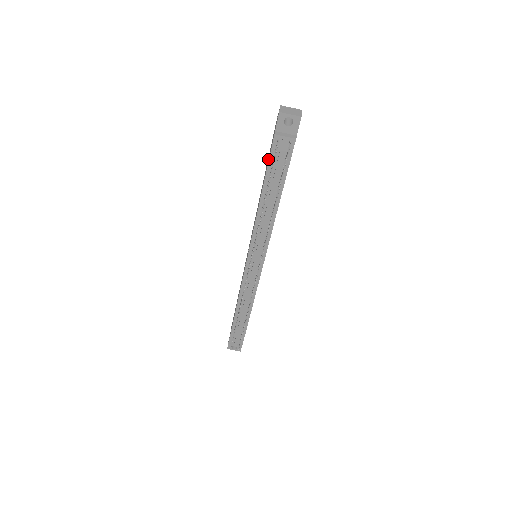
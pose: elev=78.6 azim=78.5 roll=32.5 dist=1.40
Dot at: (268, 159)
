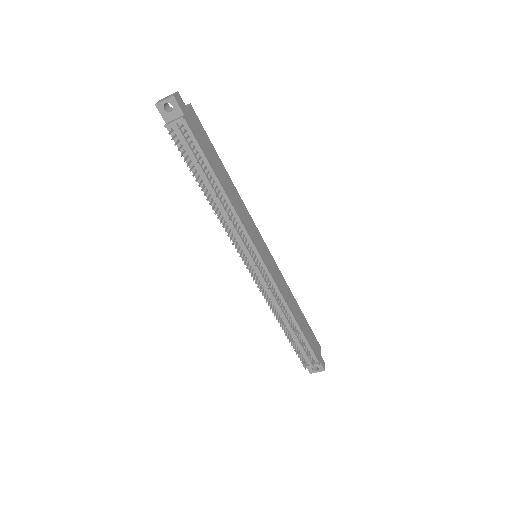
Dot at: occluded
